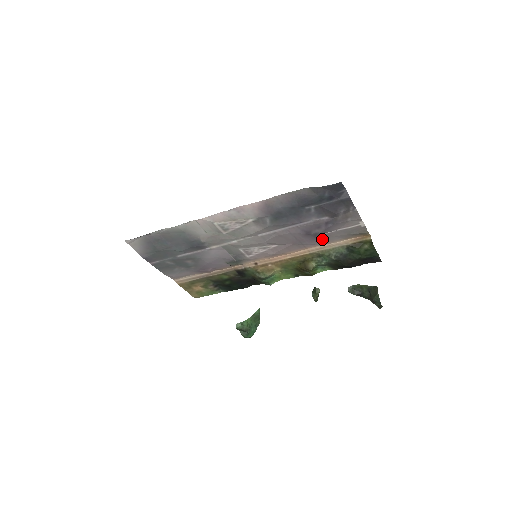
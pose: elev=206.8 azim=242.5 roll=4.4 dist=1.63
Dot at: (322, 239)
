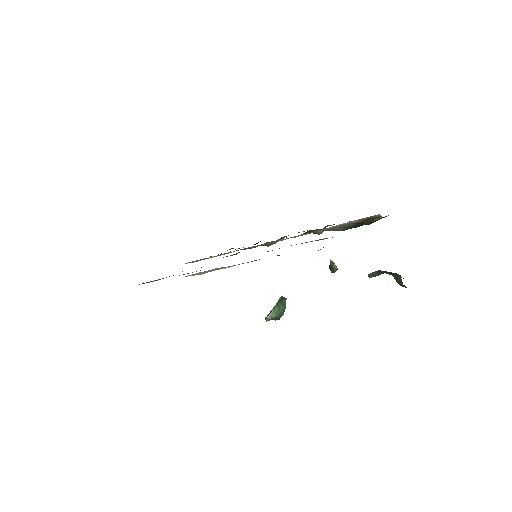
Dot at: occluded
